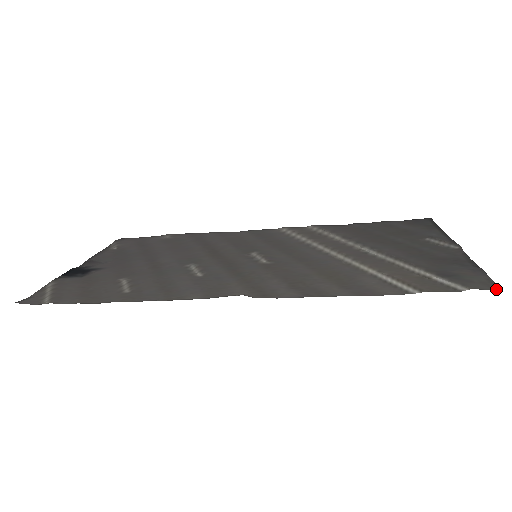
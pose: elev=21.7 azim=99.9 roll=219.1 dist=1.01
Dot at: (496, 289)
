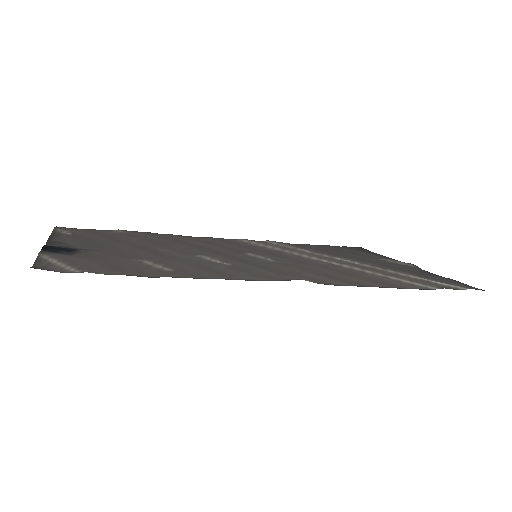
Dot at: (483, 290)
